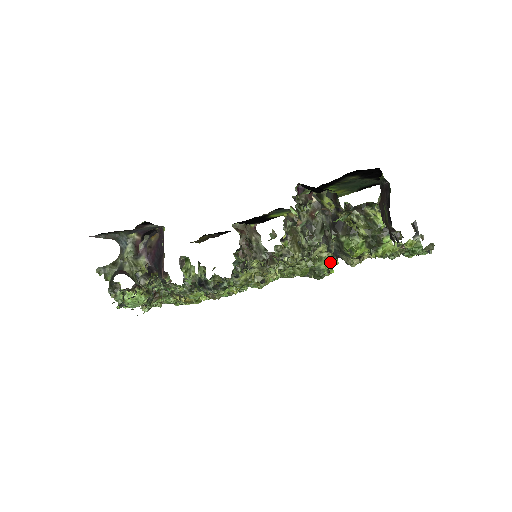
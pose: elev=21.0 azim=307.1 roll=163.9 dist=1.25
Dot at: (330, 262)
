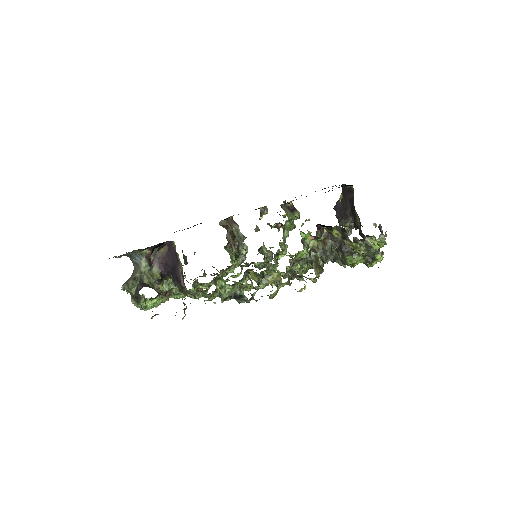
Dot at: occluded
